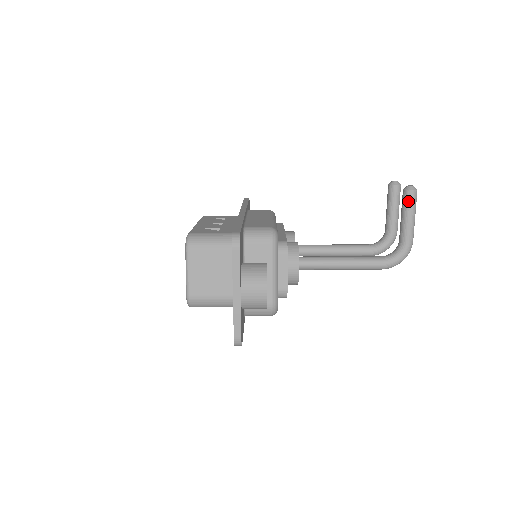
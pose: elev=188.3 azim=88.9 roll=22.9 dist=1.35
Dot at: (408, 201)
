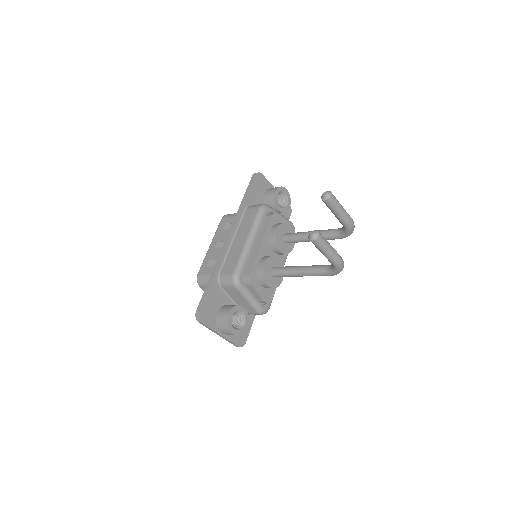
Dot at: (315, 245)
